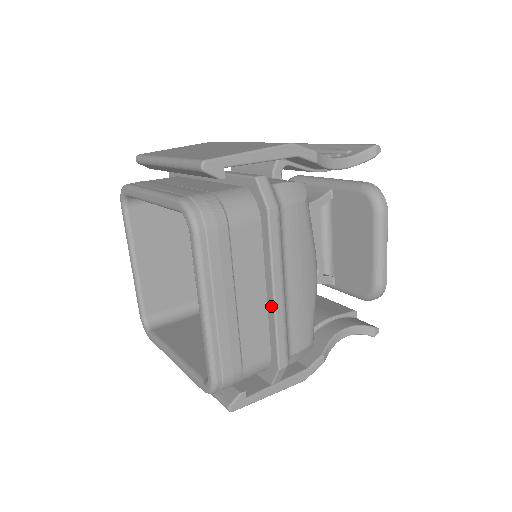
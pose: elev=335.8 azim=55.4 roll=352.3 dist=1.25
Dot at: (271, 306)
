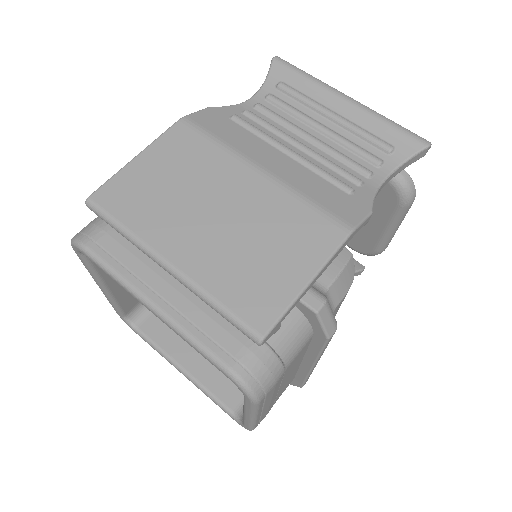
Dot at: (306, 369)
